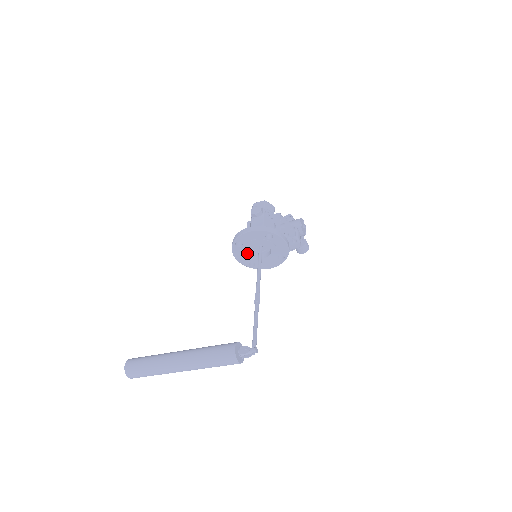
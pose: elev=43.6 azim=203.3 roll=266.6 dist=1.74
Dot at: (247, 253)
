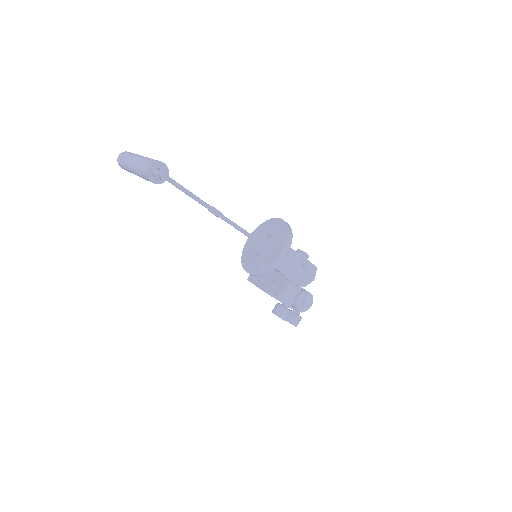
Dot at: occluded
